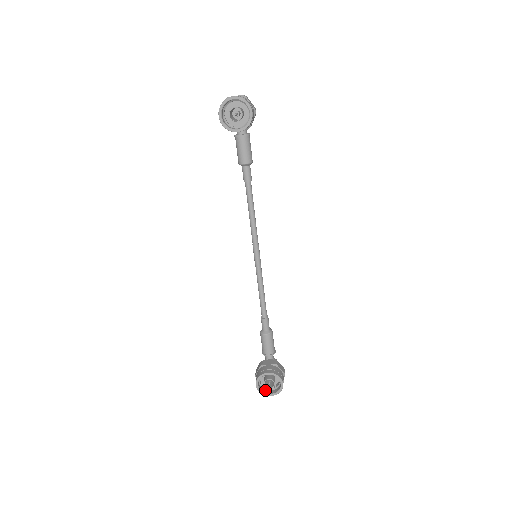
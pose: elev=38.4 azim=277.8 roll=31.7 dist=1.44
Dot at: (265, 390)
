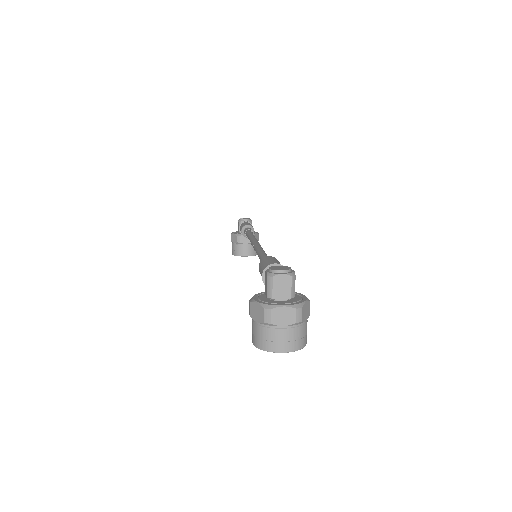
Dot at: occluded
